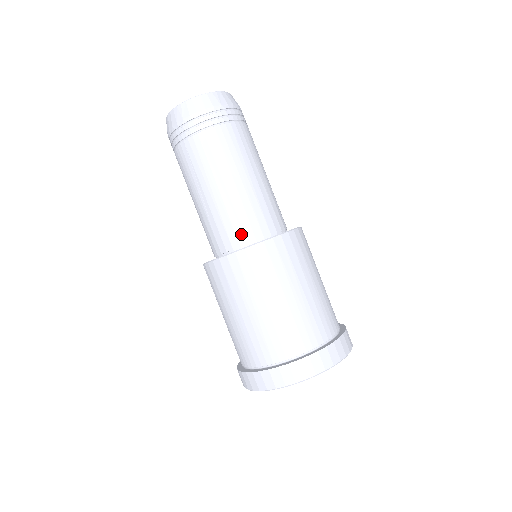
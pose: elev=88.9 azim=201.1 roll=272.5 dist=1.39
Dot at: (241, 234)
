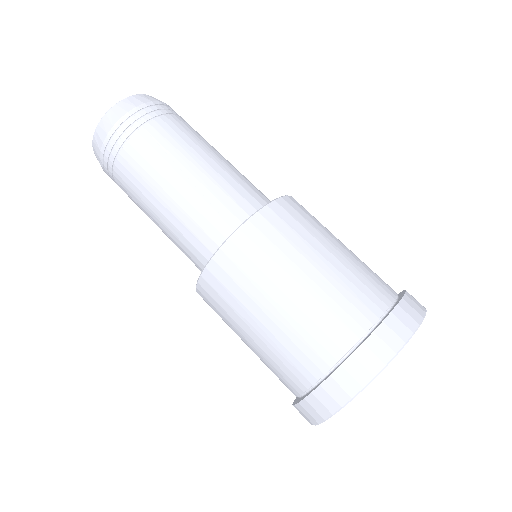
Dot at: (253, 201)
